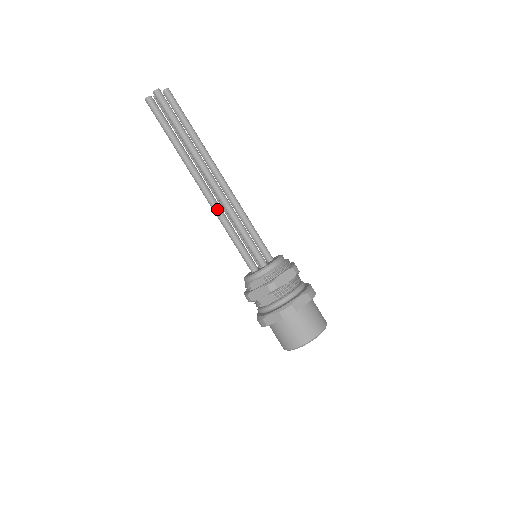
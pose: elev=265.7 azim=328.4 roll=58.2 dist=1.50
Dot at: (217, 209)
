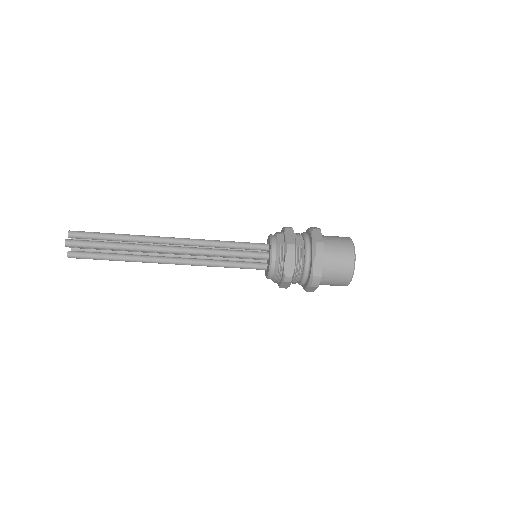
Dot at: occluded
